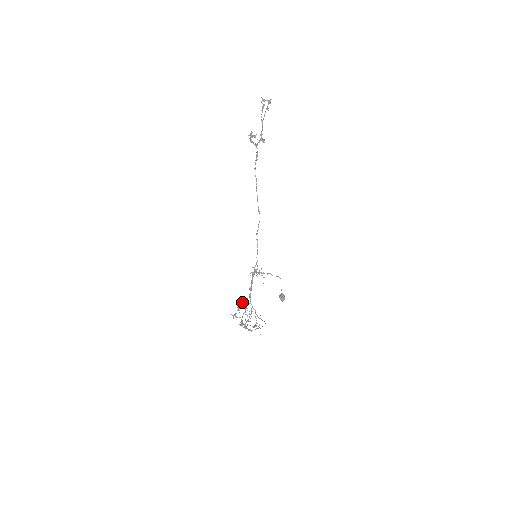
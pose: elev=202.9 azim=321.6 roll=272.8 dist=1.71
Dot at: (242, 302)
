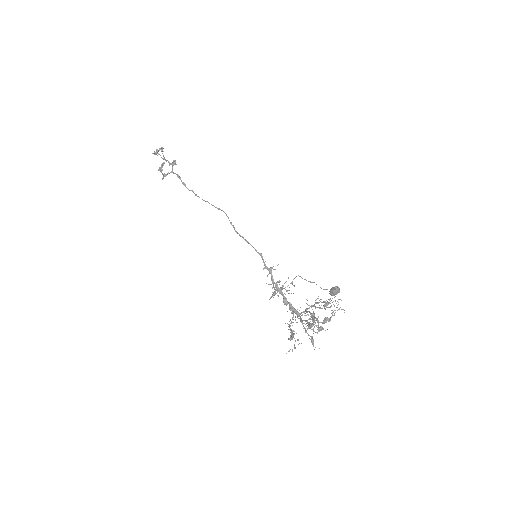
Dot at: occluded
